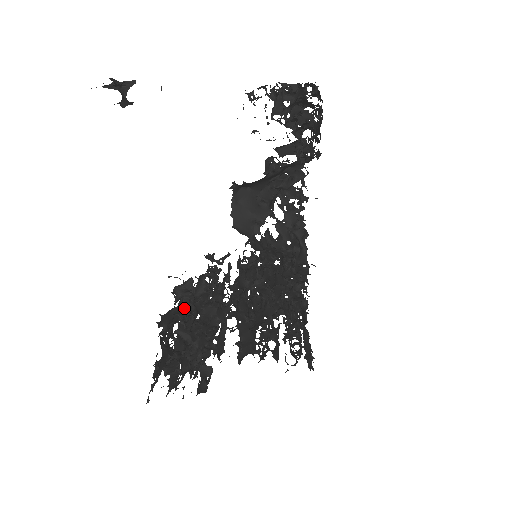
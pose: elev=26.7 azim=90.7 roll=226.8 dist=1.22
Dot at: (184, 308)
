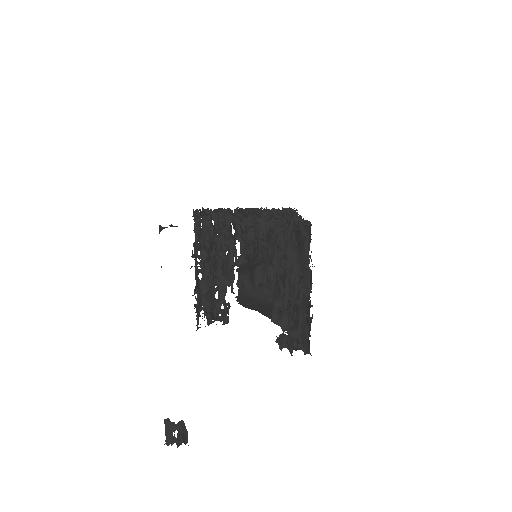
Dot at: (206, 281)
